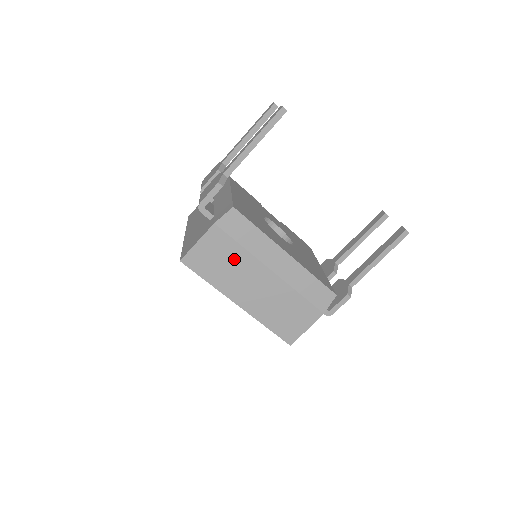
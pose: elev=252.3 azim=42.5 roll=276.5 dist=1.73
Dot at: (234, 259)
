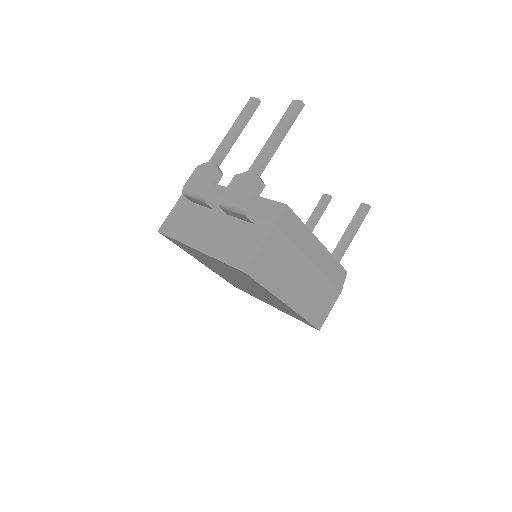
Dot at: (287, 258)
